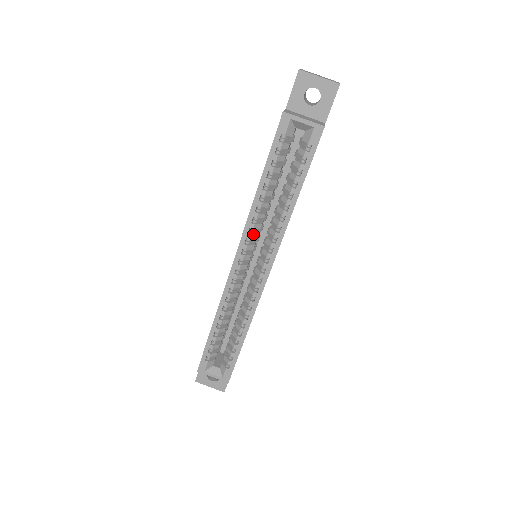
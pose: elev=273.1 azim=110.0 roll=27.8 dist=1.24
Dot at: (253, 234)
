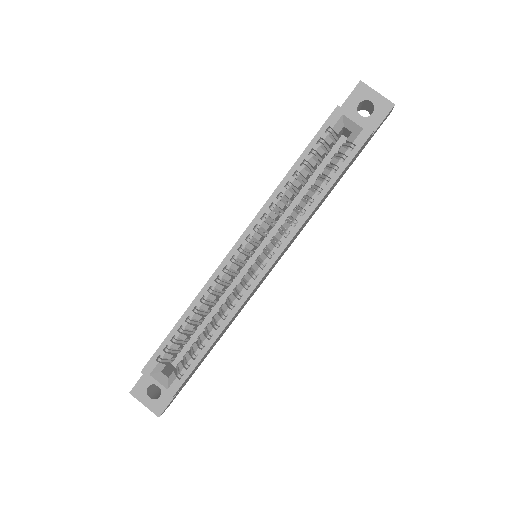
Dot at: (265, 222)
